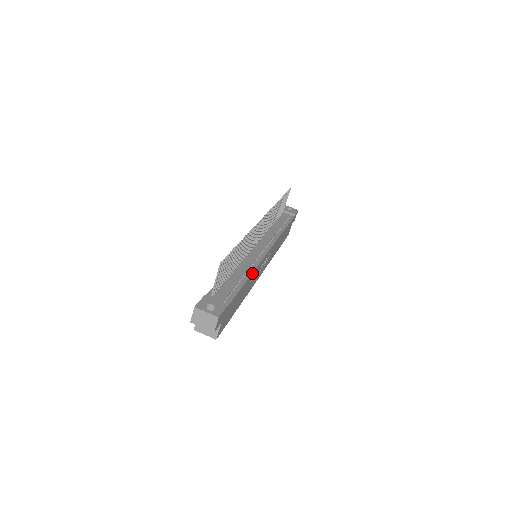
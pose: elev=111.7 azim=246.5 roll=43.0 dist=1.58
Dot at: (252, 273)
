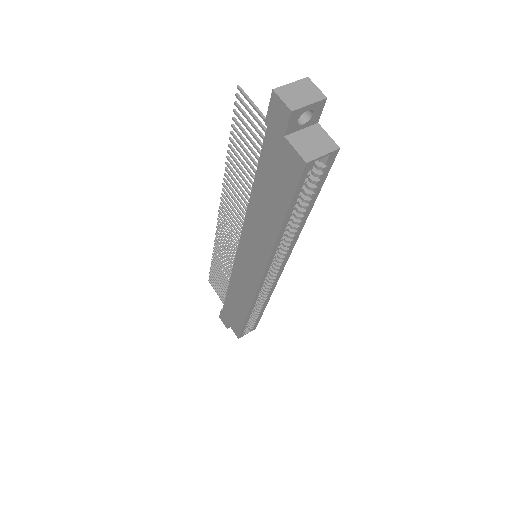
Dot at: occluded
